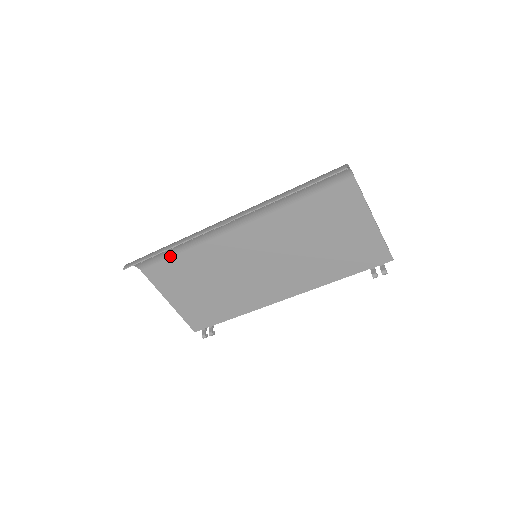
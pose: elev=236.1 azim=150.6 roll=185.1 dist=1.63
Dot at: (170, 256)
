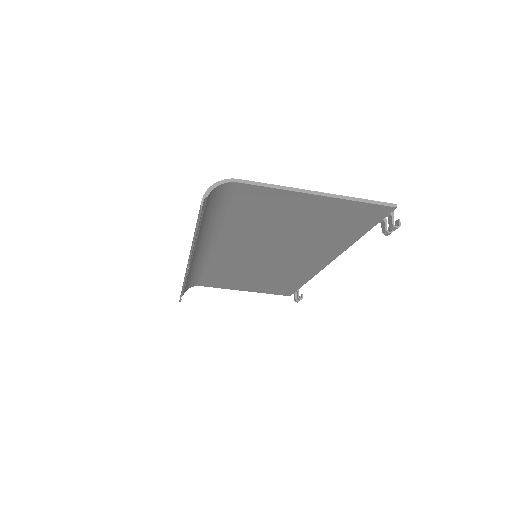
Dot at: (202, 276)
